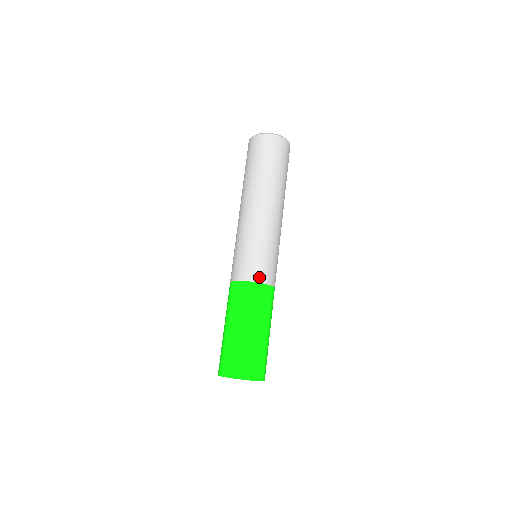
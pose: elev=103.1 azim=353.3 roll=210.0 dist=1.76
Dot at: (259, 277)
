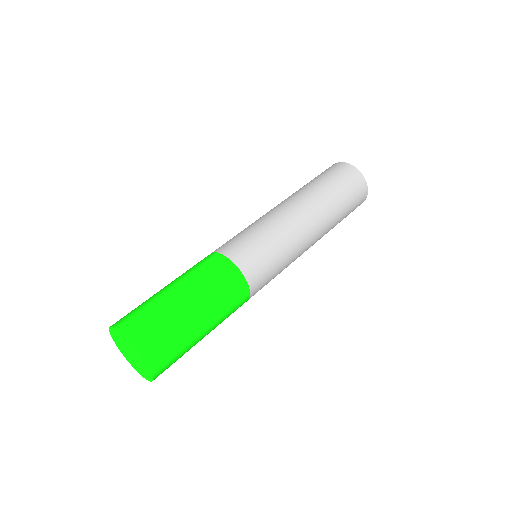
Dot at: (246, 267)
